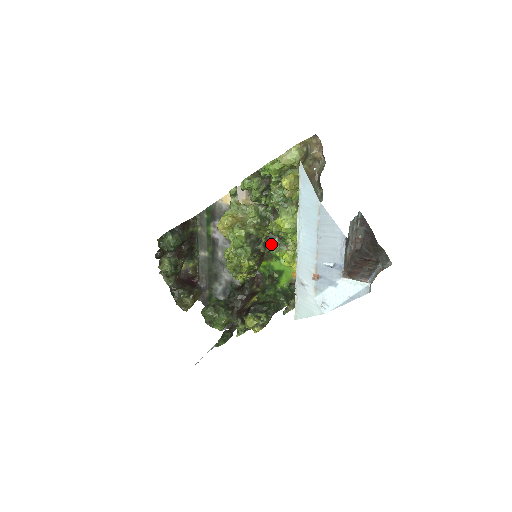
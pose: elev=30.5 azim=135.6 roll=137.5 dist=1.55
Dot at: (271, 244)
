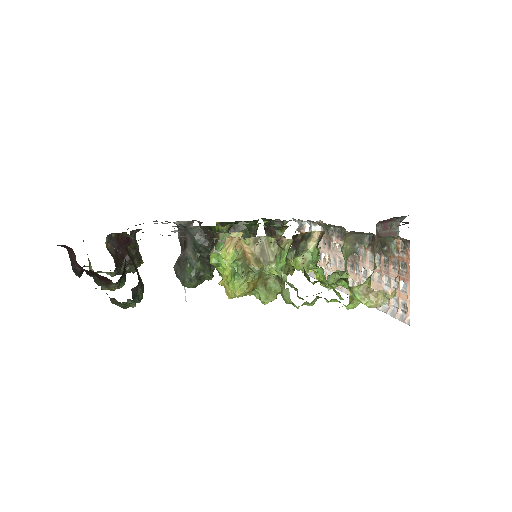
Dot at: occluded
